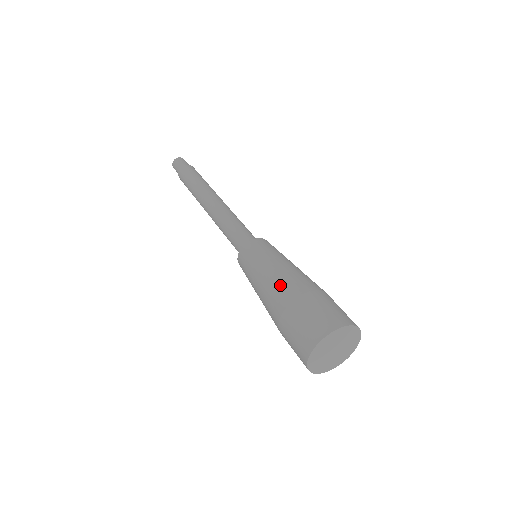
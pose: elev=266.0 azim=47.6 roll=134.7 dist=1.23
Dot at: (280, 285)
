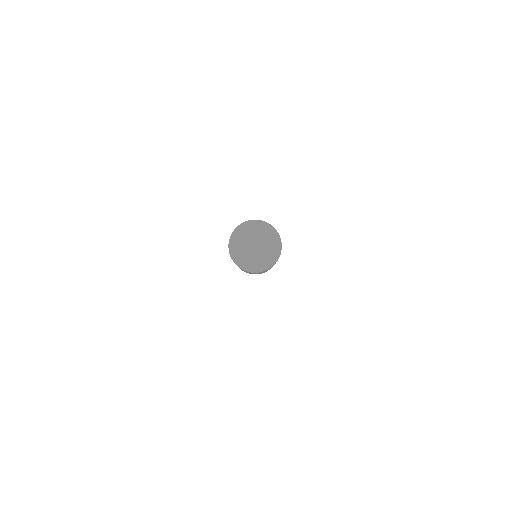
Dot at: occluded
